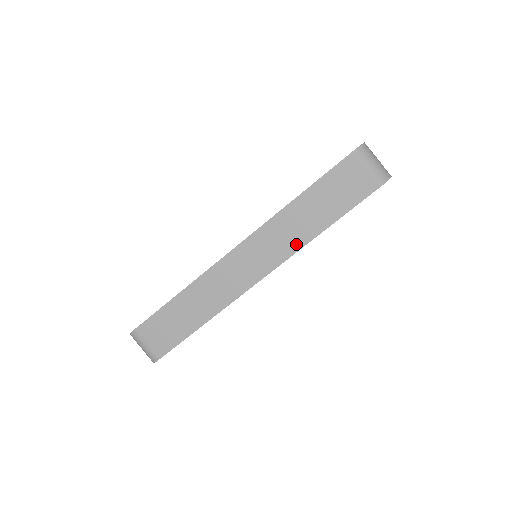
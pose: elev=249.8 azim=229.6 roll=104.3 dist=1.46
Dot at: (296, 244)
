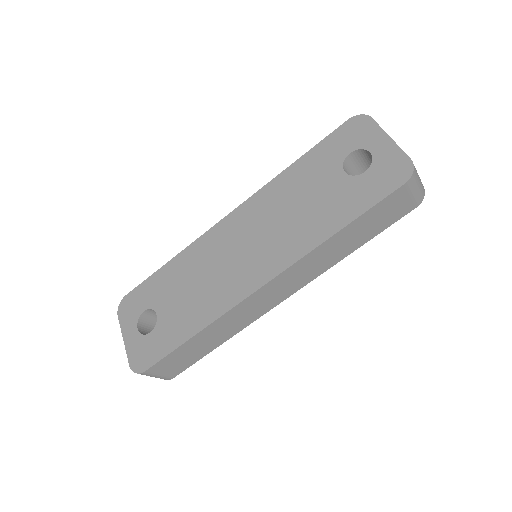
Dot at: (325, 267)
